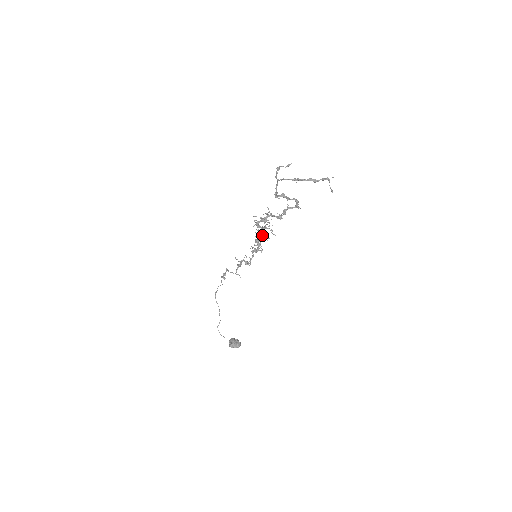
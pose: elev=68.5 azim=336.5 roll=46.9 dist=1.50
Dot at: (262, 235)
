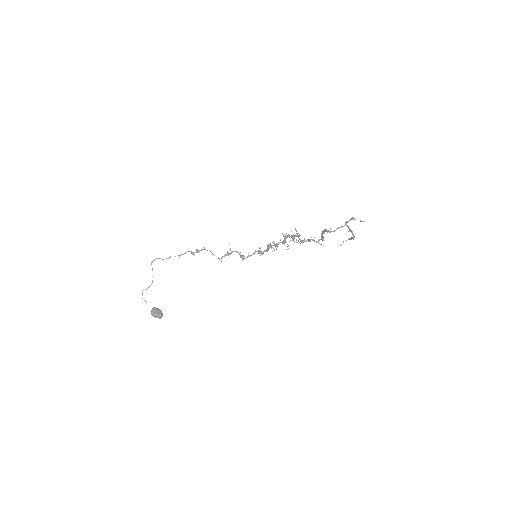
Dot at: occluded
